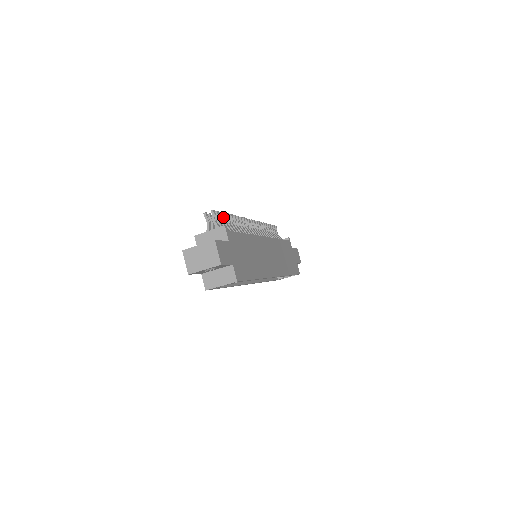
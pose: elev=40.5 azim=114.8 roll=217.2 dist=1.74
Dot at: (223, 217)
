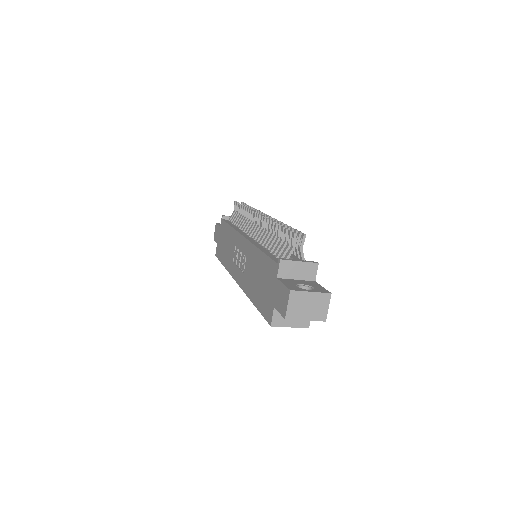
Dot at: occluded
